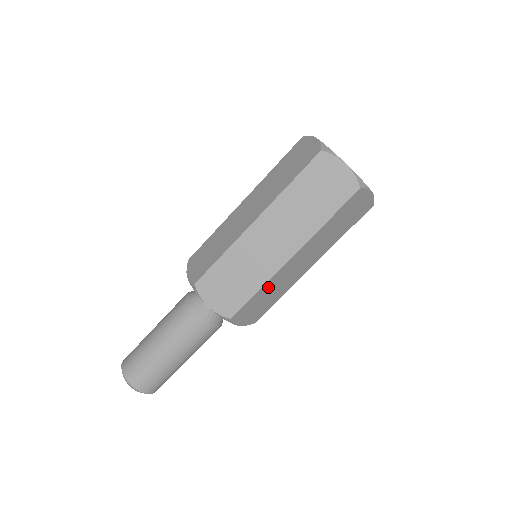
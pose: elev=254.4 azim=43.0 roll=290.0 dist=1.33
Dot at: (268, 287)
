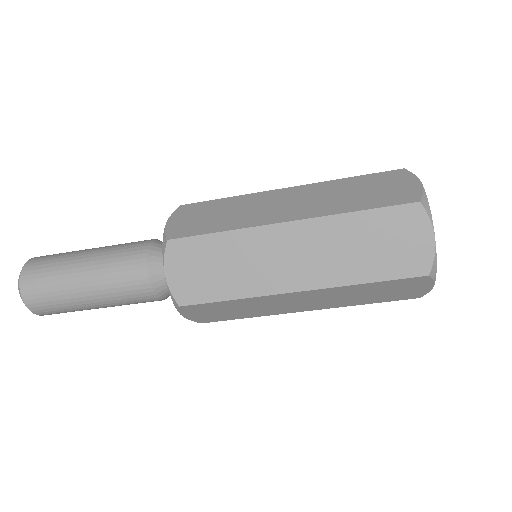
Dot at: (245, 302)
